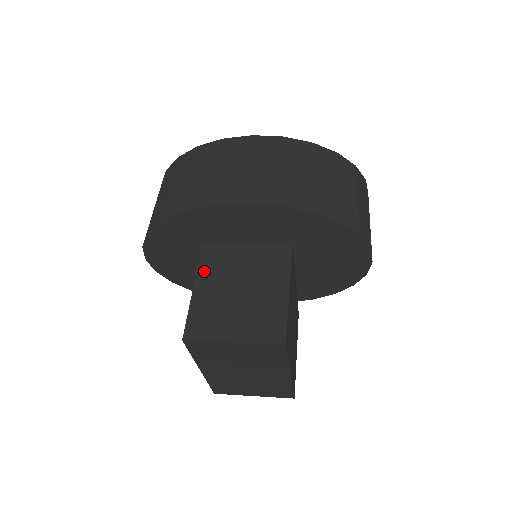
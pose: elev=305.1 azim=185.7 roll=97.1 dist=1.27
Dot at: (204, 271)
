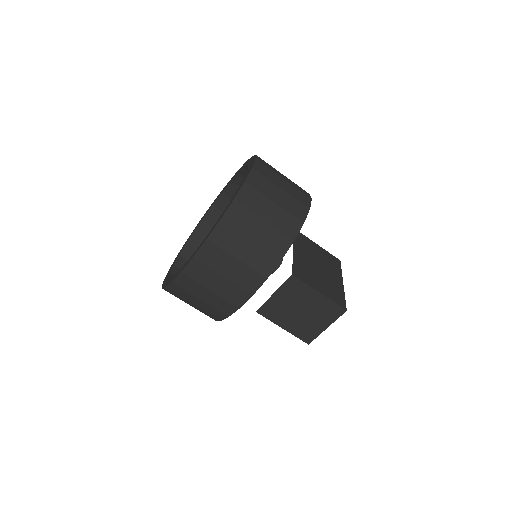
Dot at: (275, 320)
